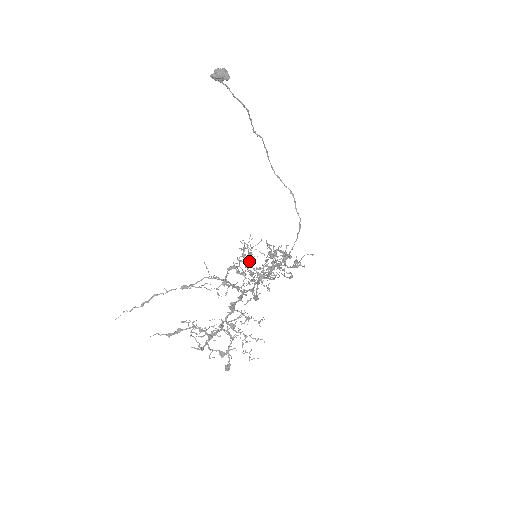
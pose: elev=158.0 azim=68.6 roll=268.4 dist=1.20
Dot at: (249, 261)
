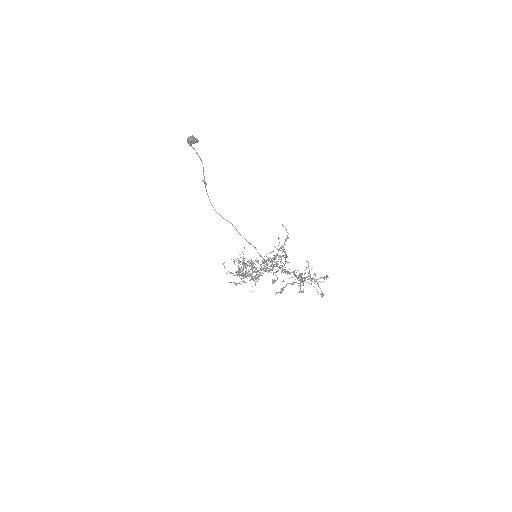
Dot at: (242, 270)
